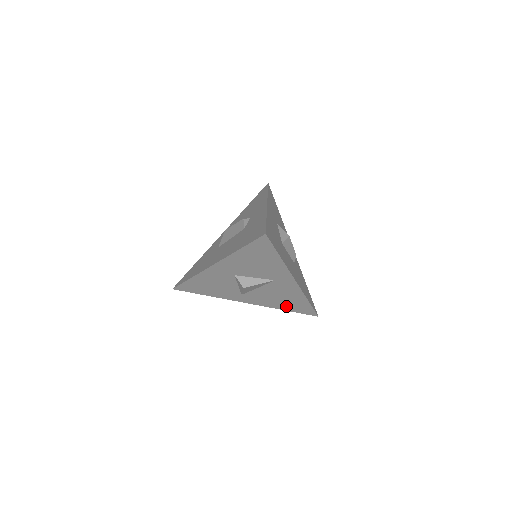
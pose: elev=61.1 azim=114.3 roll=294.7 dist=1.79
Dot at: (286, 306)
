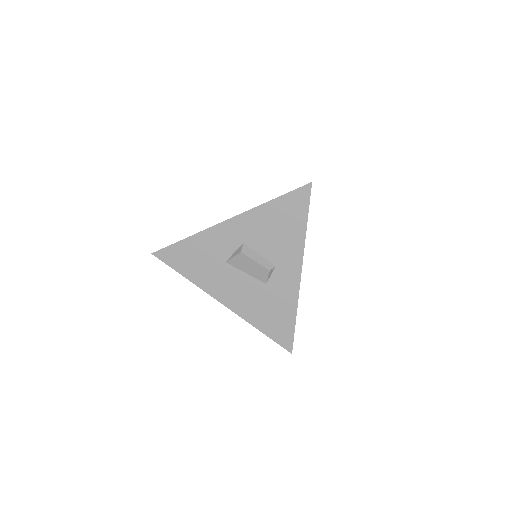
Dot at: occluded
